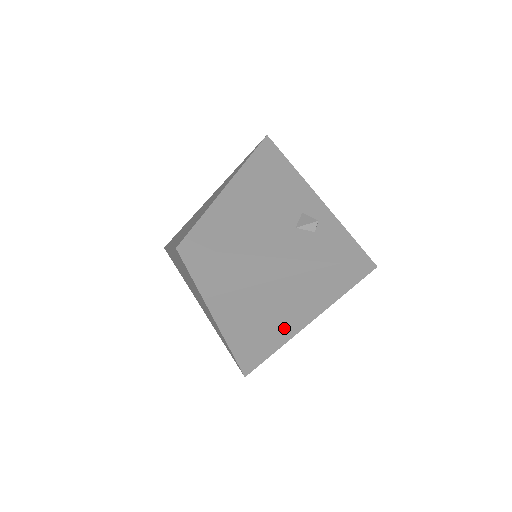
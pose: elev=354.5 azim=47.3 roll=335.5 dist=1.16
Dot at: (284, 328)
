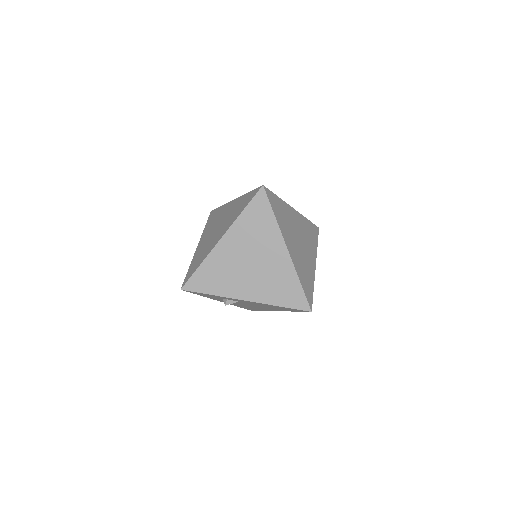
Dot at: (310, 265)
